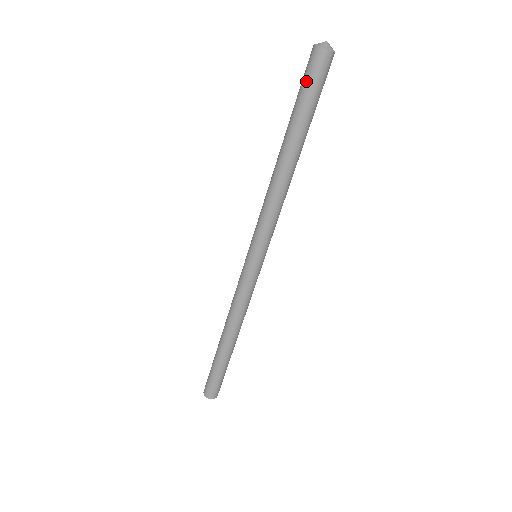
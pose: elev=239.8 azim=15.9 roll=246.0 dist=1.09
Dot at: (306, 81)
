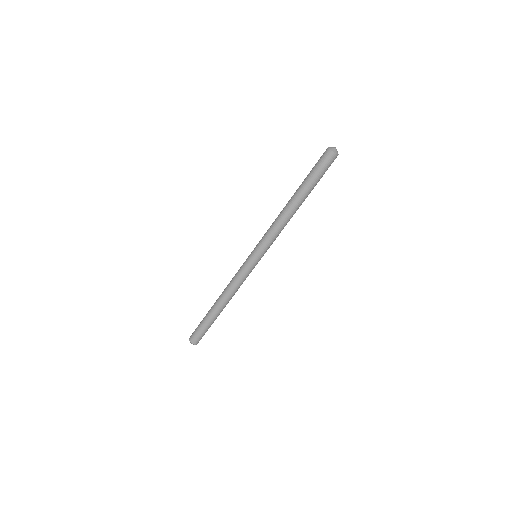
Dot at: (322, 168)
